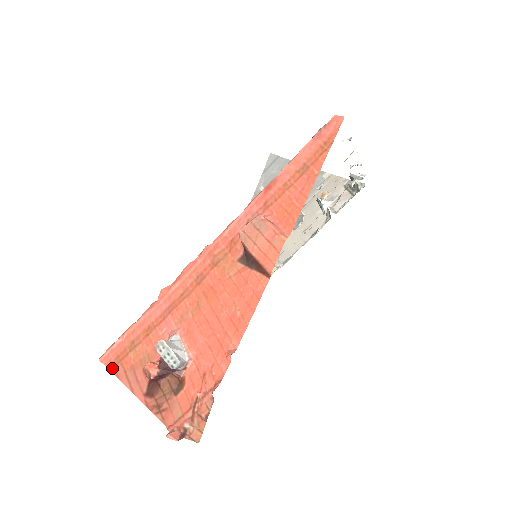
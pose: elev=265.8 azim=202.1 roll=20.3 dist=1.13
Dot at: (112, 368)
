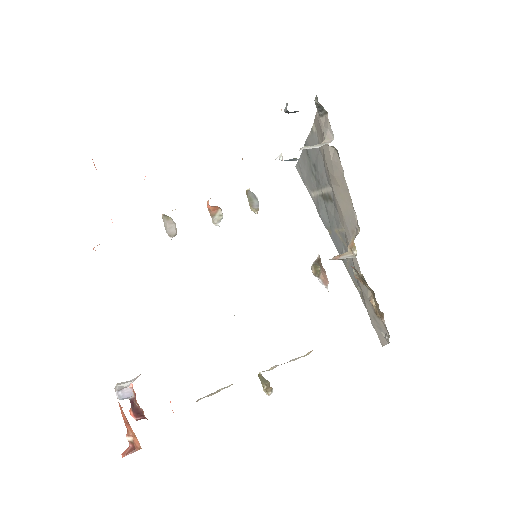
Dot at: occluded
